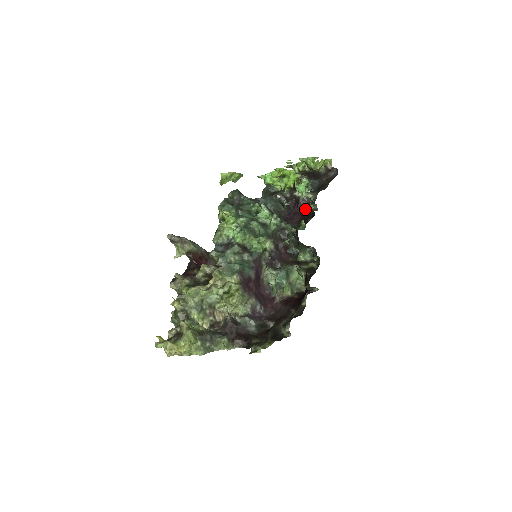
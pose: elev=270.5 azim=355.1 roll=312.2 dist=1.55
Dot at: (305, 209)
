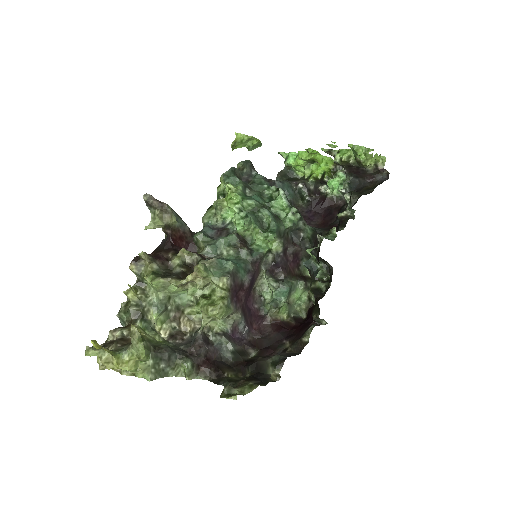
Dot at: (331, 211)
